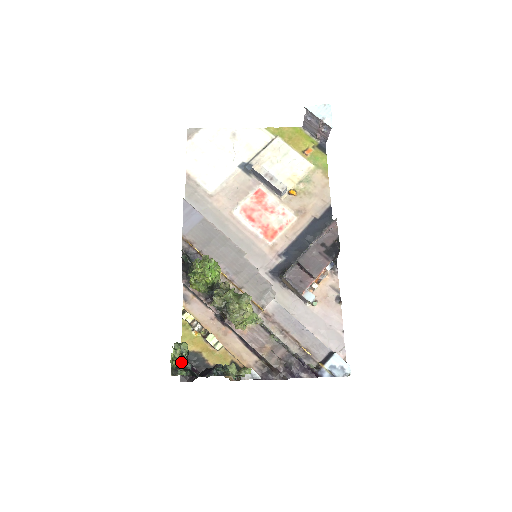
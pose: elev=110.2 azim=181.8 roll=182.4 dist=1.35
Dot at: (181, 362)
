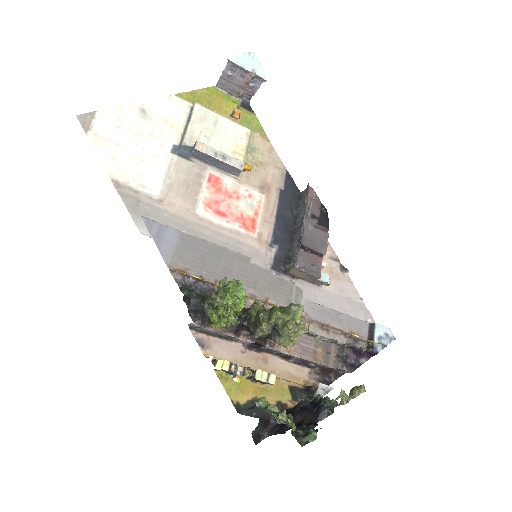
Dot at: (292, 423)
